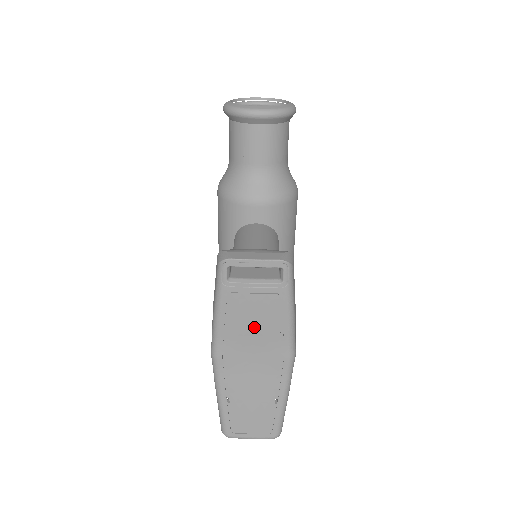
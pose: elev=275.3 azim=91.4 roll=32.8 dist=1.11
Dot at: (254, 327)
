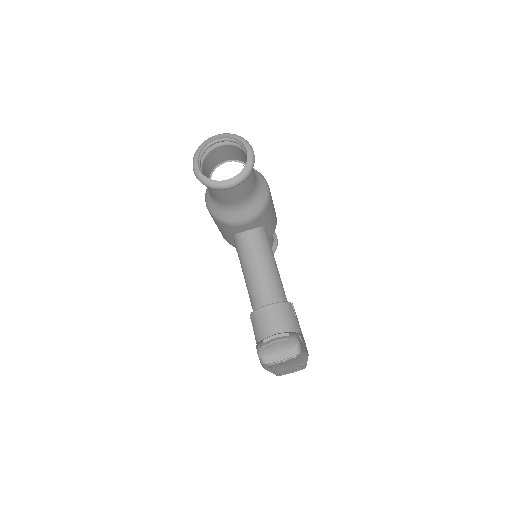
Dot at: (285, 363)
